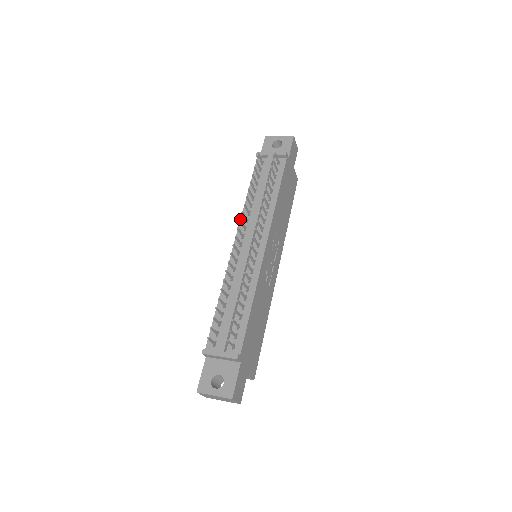
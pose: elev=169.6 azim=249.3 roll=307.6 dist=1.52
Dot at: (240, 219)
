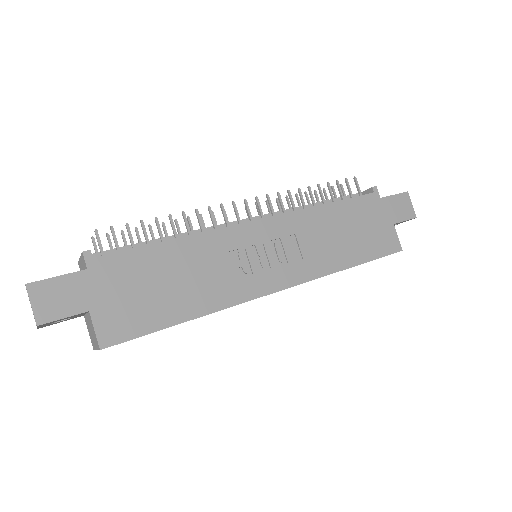
Dot at: occluded
